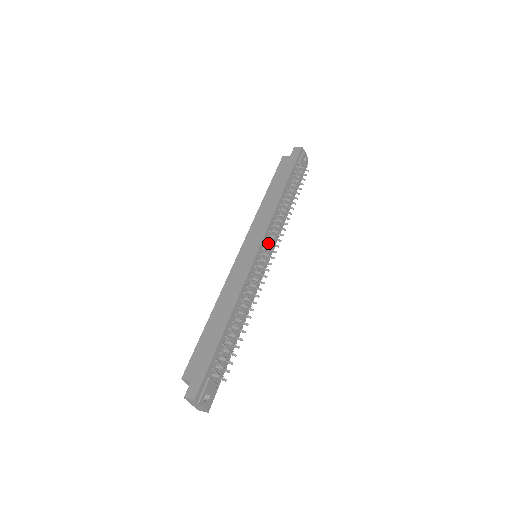
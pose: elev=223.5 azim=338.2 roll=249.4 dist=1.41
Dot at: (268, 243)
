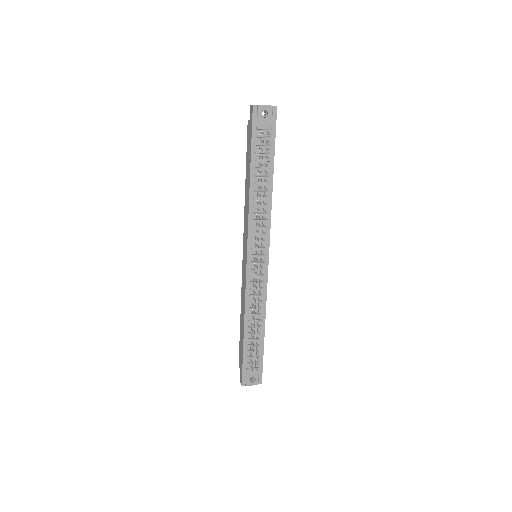
Dot at: (257, 244)
